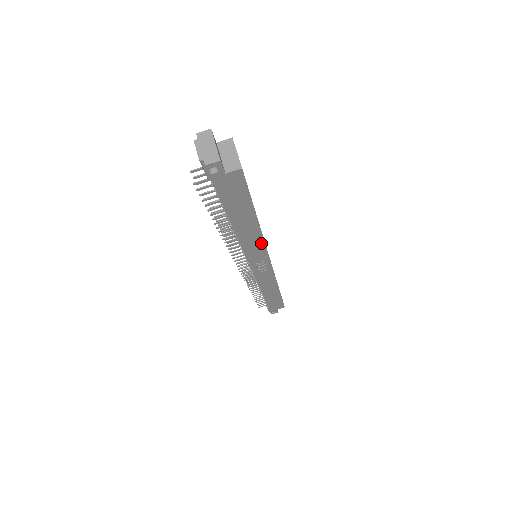
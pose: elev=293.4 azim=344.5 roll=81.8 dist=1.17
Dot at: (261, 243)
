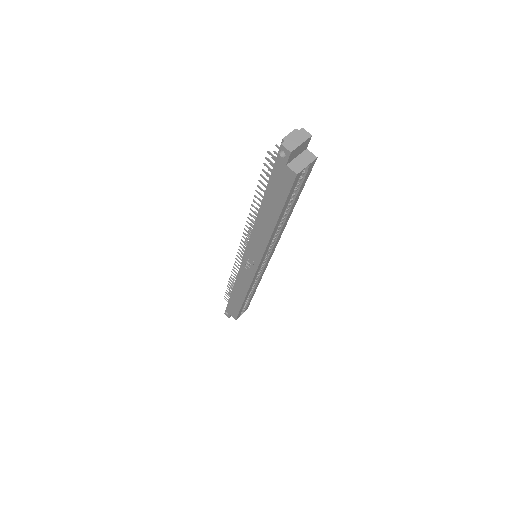
Dot at: (264, 245)
